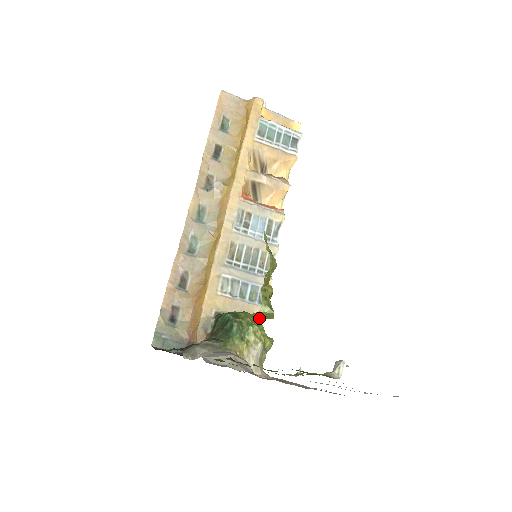
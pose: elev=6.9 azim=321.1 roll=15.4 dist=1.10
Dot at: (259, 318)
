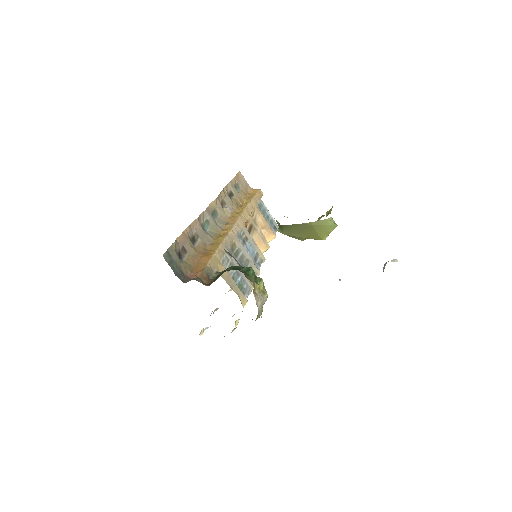
Dot at: (242, 304)
